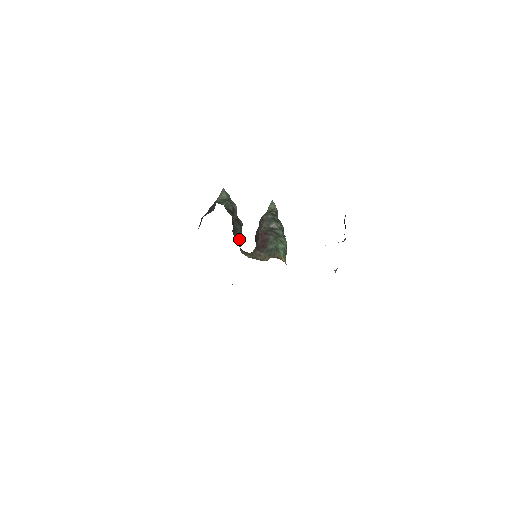
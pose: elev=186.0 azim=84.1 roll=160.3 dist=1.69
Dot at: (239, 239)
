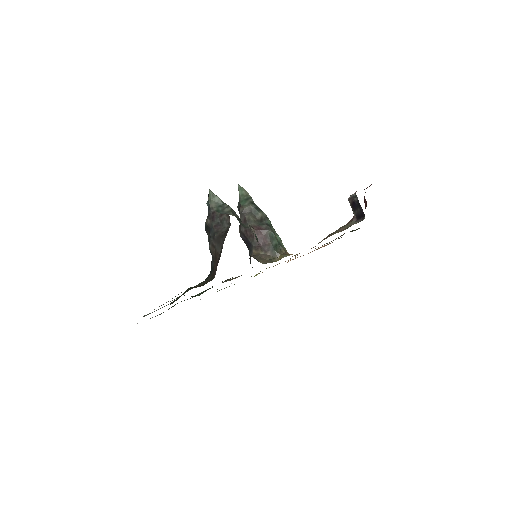
Dot at: occluded
